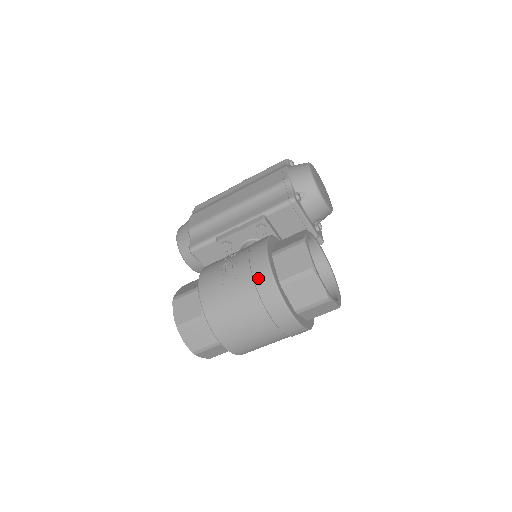
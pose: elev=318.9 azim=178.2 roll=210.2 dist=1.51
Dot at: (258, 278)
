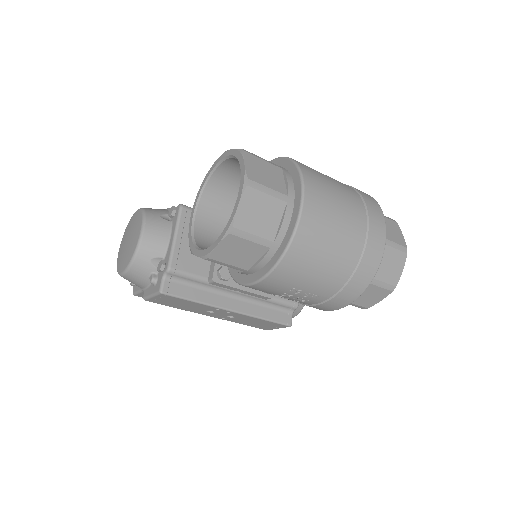
Dot at: occluded
